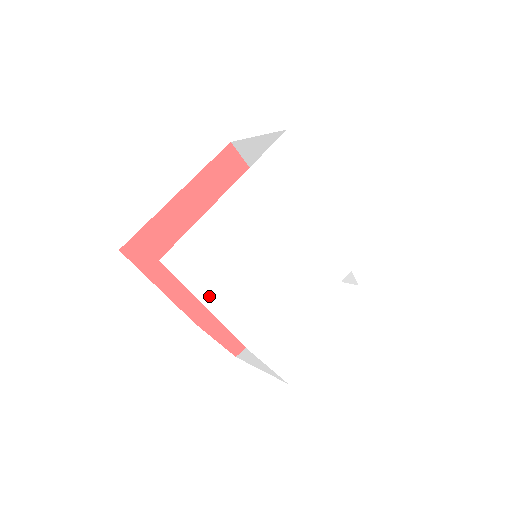
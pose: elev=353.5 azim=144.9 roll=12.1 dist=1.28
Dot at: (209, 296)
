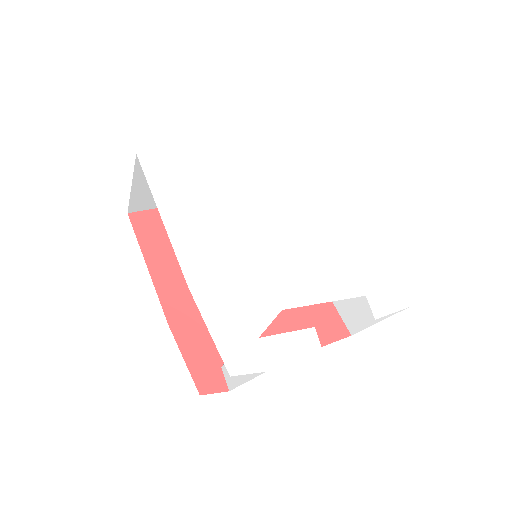
Dot at: (170, 210)
